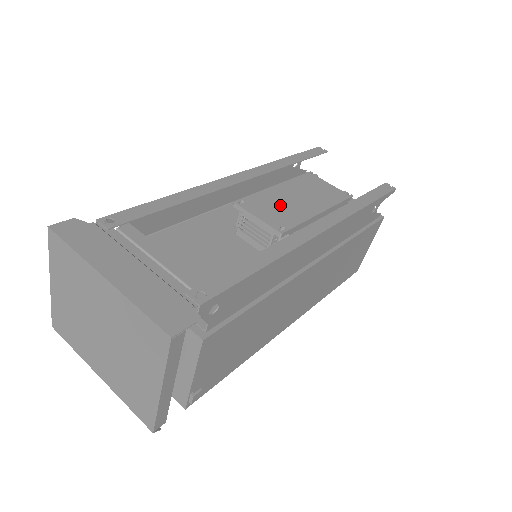
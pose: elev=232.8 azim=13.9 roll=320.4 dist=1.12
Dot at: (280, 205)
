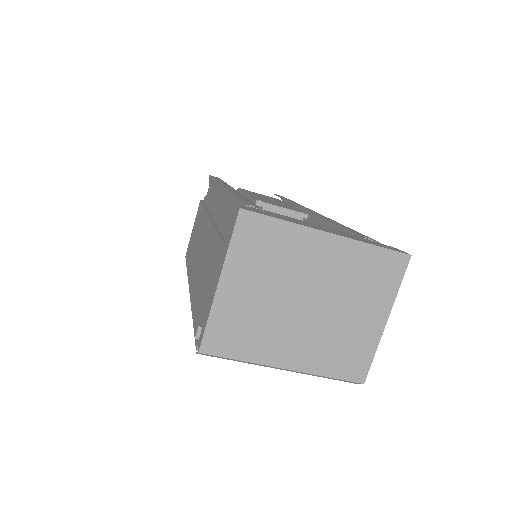
Dot at: (274, 202)
